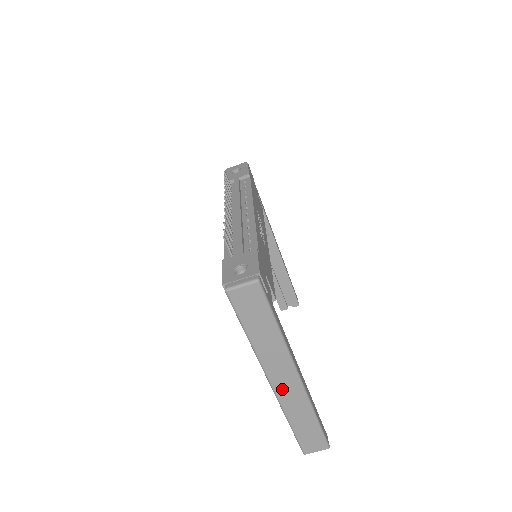
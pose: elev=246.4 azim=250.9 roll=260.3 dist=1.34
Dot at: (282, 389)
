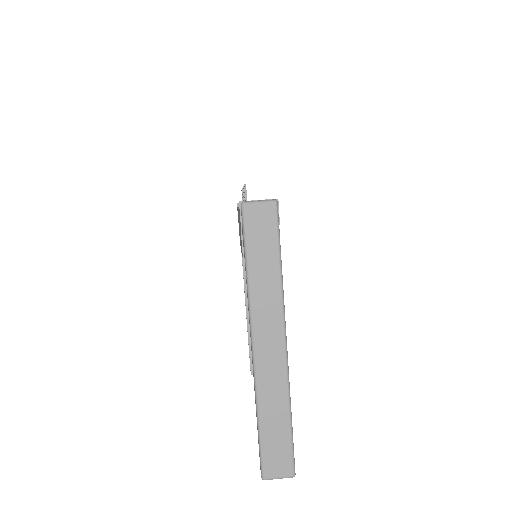
Dot at: (263, 356)
